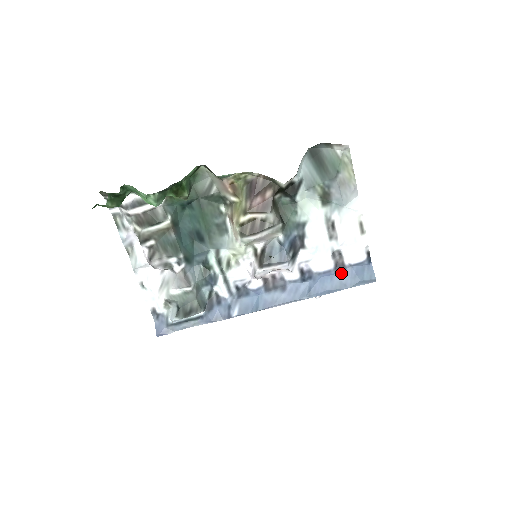
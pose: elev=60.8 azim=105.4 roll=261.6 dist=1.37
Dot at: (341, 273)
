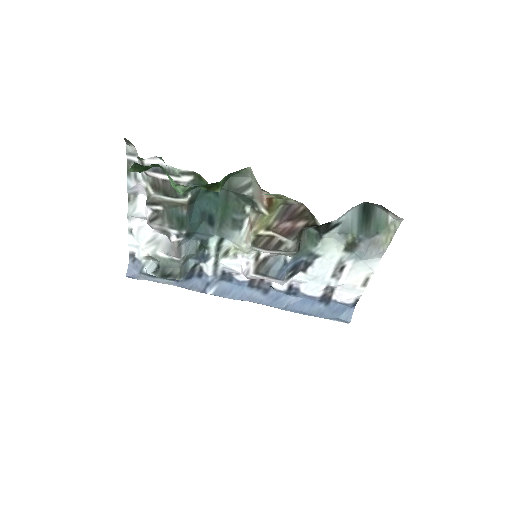
Dot at: (324, 303)
